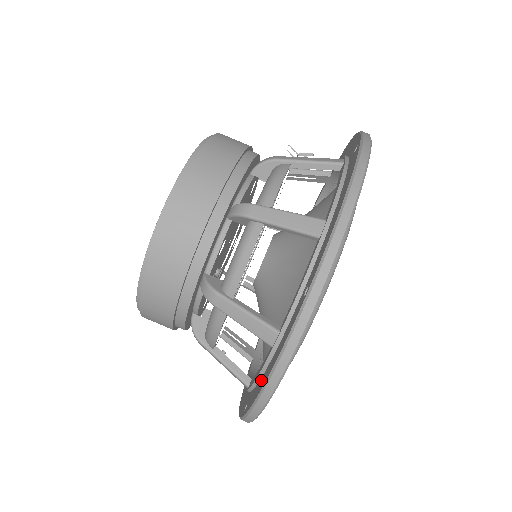
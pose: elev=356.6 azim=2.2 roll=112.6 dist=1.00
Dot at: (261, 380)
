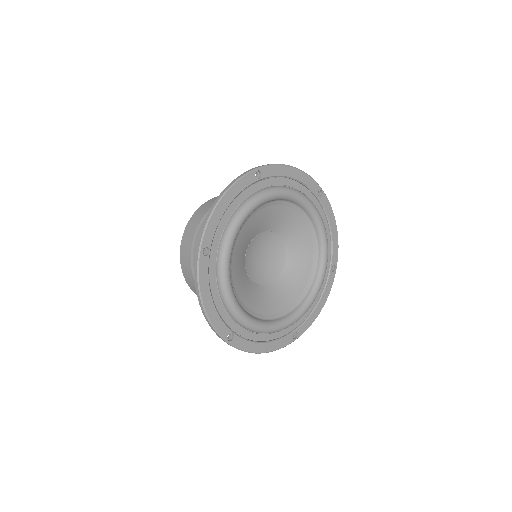
Dot at: occluded
